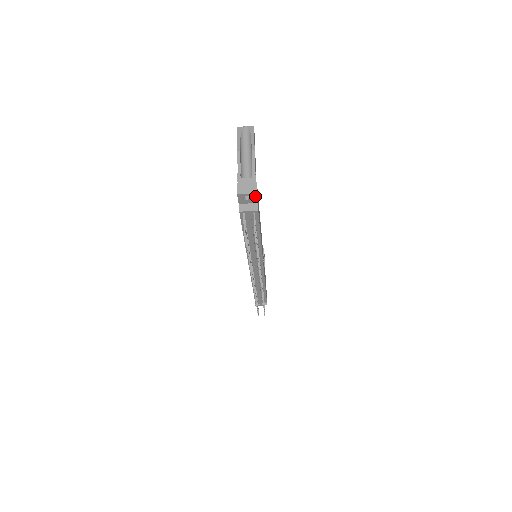
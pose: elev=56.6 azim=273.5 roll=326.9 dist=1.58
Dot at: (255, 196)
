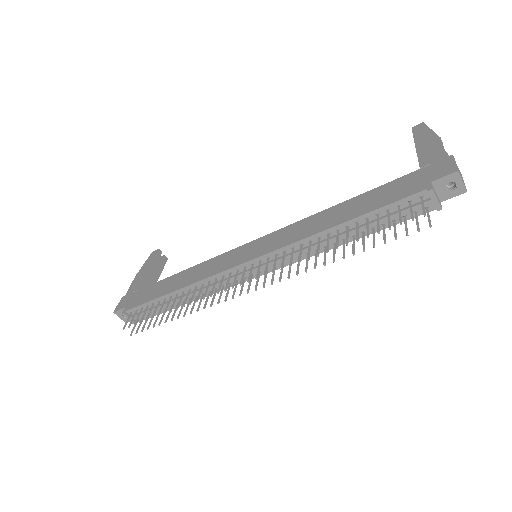
Dot at: (458, 193)
